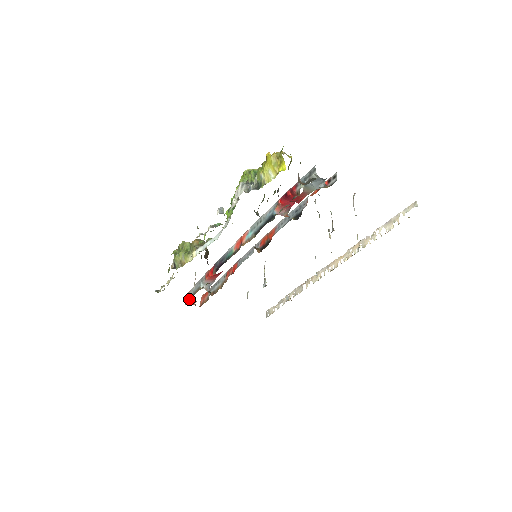
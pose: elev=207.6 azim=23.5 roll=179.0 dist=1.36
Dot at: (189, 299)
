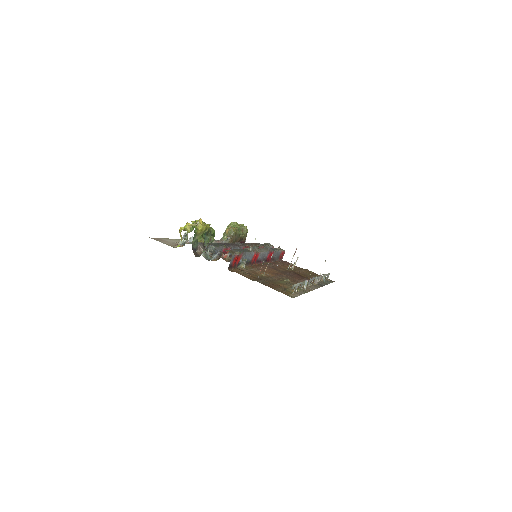
Dot at: occluded
